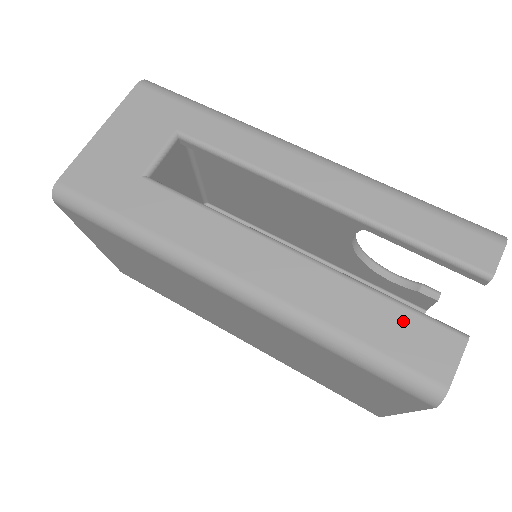
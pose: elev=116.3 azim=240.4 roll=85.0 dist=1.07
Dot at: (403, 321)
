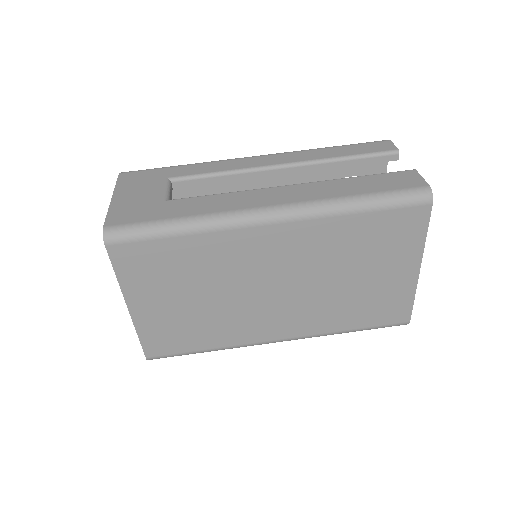
Dot at: (379, 178)
